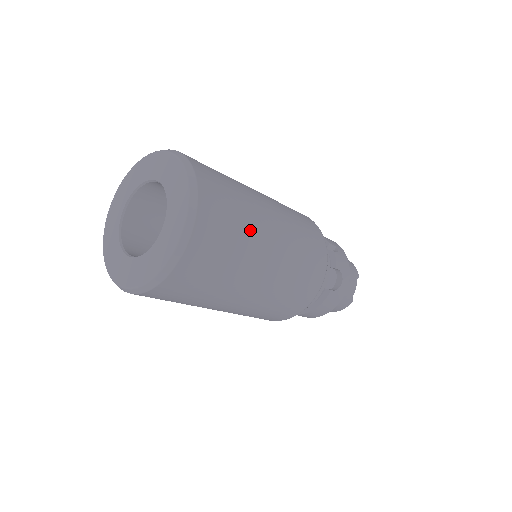
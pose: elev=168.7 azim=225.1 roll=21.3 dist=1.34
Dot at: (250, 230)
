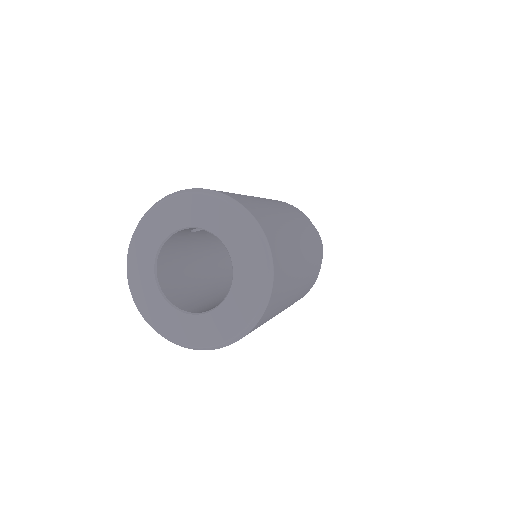
Dot at: (291, 242)
